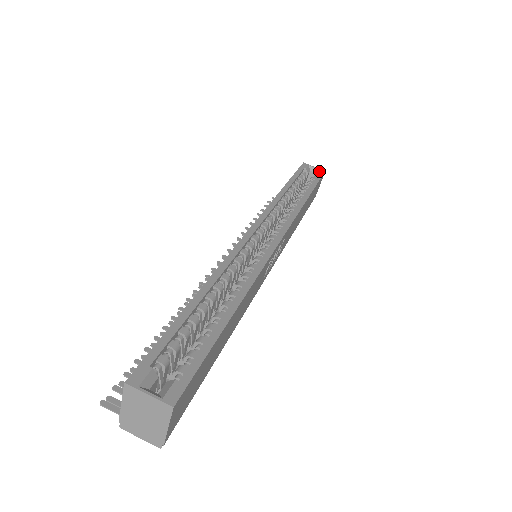
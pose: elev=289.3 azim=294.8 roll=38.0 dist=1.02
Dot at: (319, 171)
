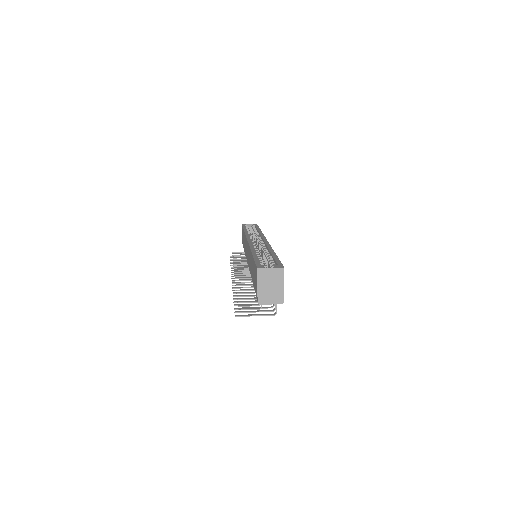
Dot at: (254, 224)
